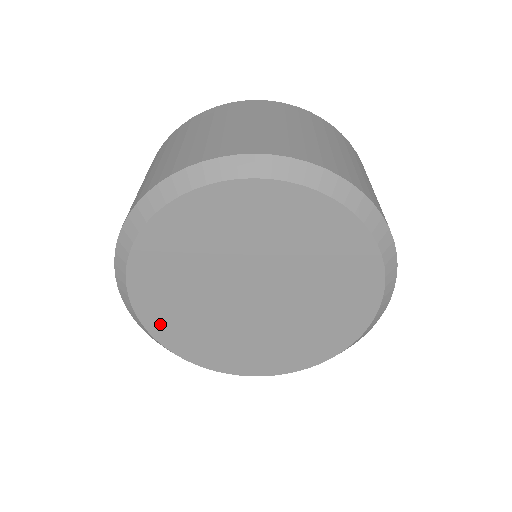
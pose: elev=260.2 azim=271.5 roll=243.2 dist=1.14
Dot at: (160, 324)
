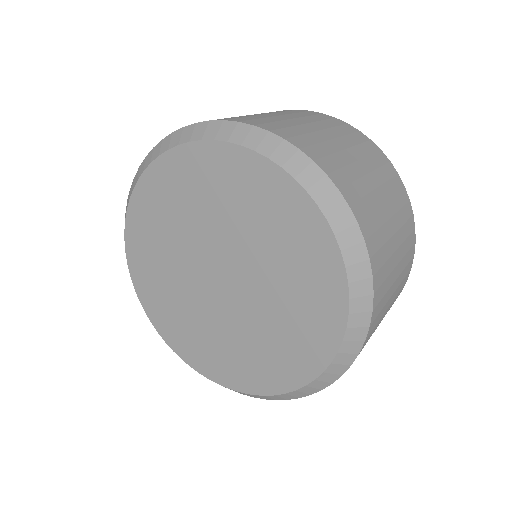
Dot at: (139, 264)
